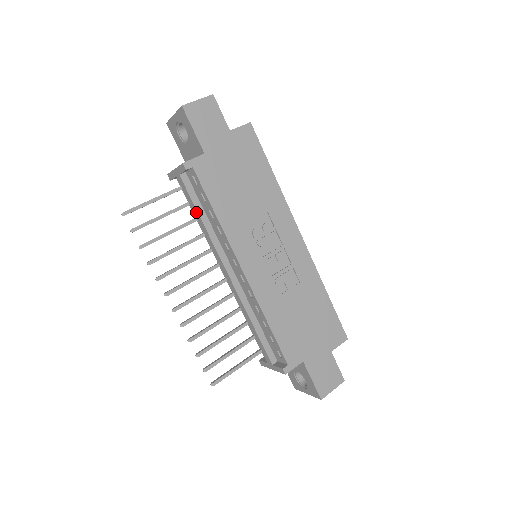
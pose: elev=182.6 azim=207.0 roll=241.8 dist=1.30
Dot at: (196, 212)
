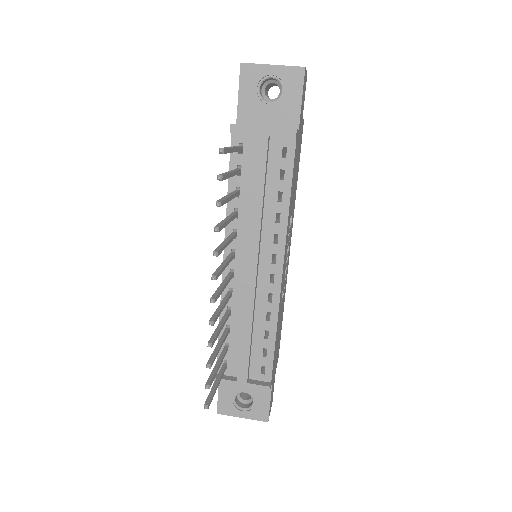
Dot at: (260, 186)
